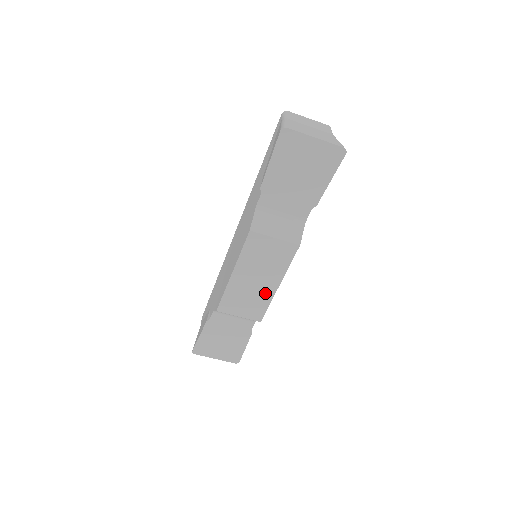
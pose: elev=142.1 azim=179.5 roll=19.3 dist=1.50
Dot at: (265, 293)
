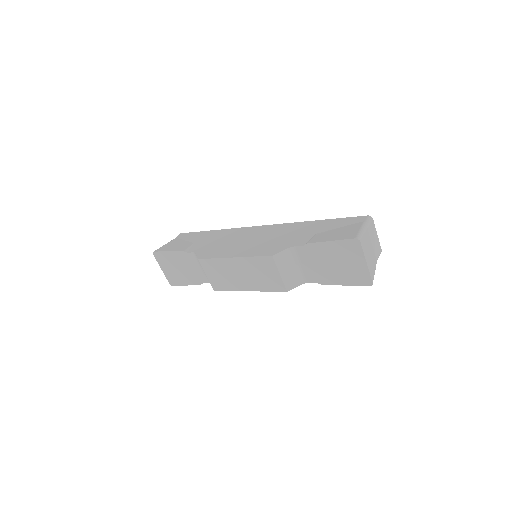
Dot at: (237, 285)
